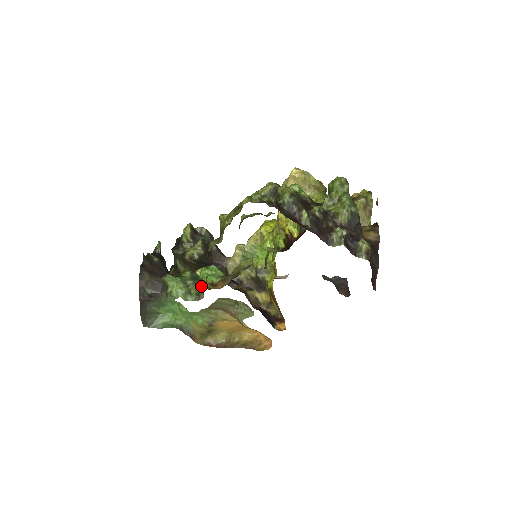
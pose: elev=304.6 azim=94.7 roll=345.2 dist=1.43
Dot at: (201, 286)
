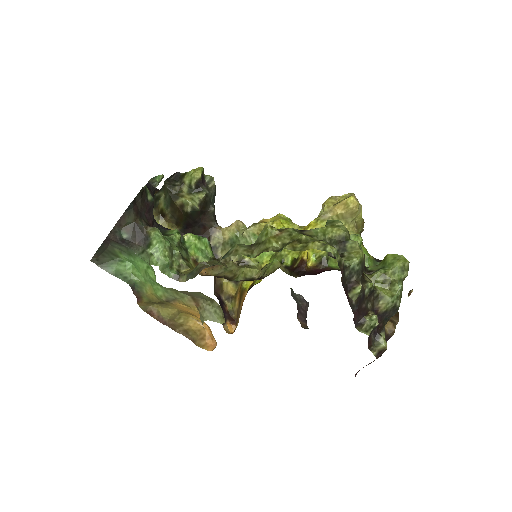
Dot at: (186, 263)
